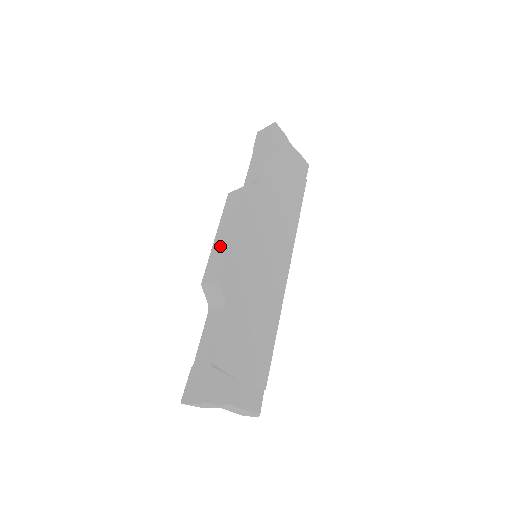
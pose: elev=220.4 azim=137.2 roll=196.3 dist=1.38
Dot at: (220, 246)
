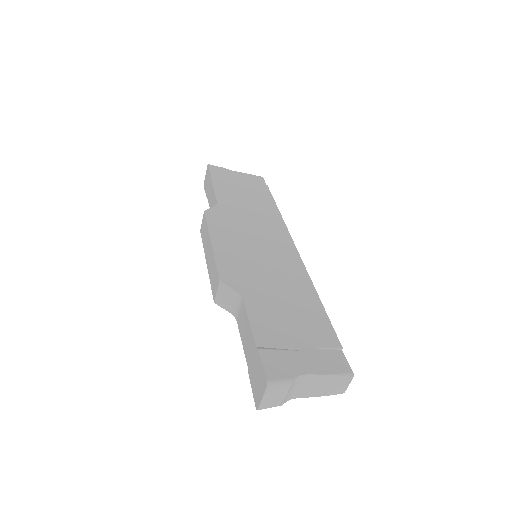
Dot at: (210, 262)
